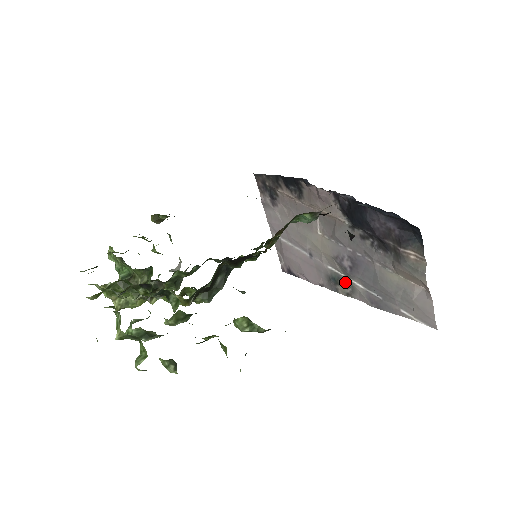
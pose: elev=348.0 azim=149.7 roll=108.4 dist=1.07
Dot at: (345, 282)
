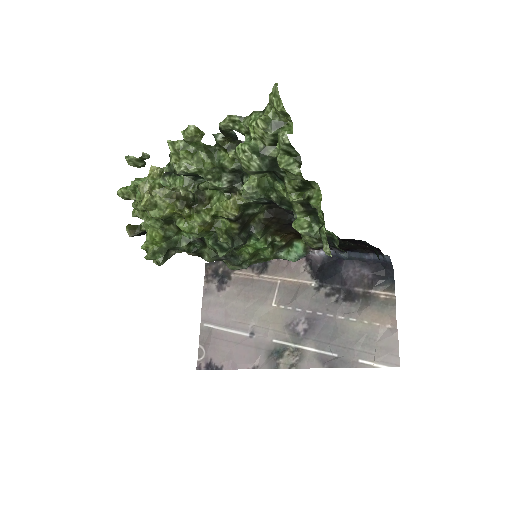
Dot at: (292, 351)
